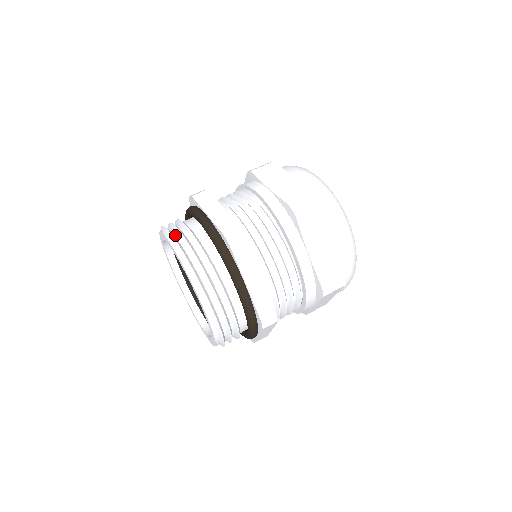
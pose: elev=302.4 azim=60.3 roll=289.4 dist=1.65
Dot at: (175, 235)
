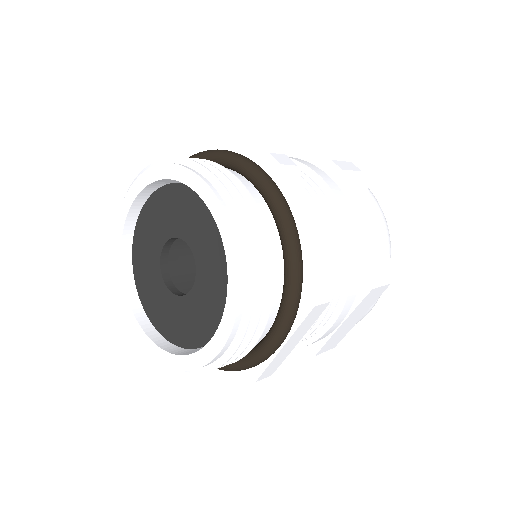
Dot at: occluded
